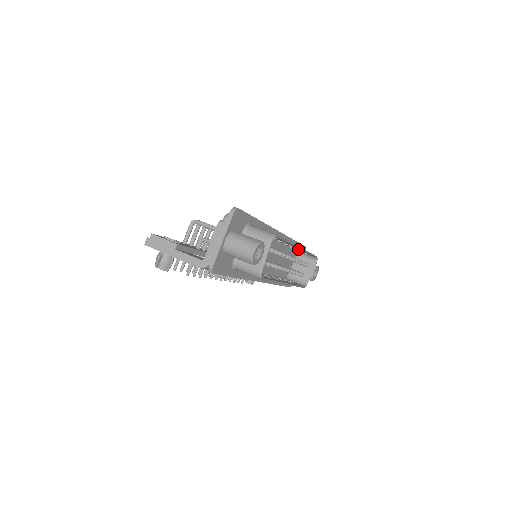
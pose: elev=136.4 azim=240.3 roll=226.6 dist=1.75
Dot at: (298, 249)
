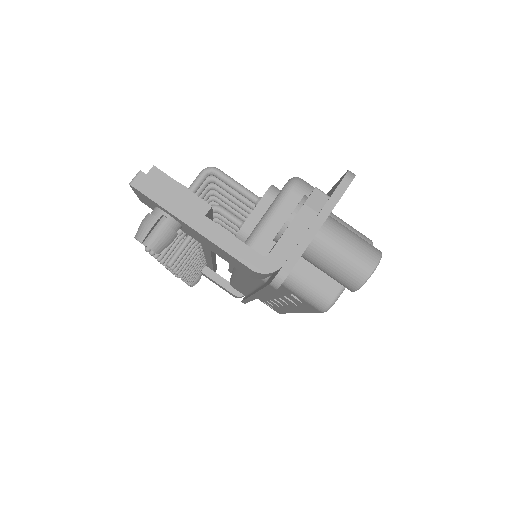
Dot at: occluded
